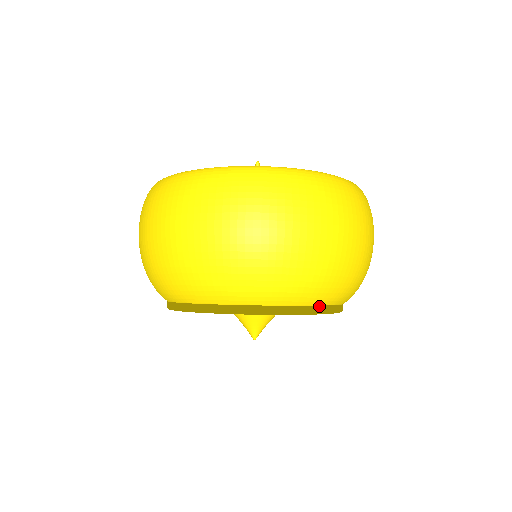
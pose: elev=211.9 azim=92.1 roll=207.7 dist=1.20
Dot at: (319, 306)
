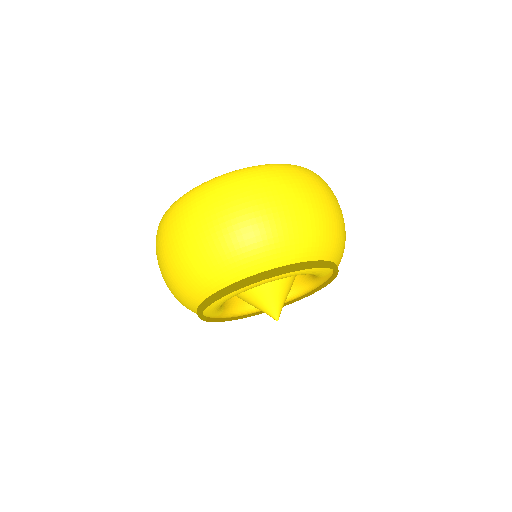
Dot at: (300, 263)
